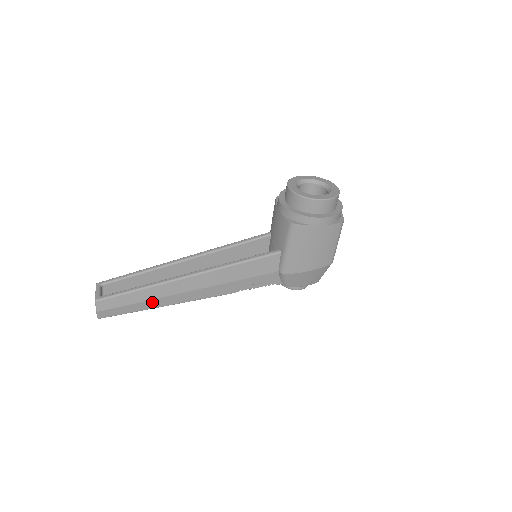
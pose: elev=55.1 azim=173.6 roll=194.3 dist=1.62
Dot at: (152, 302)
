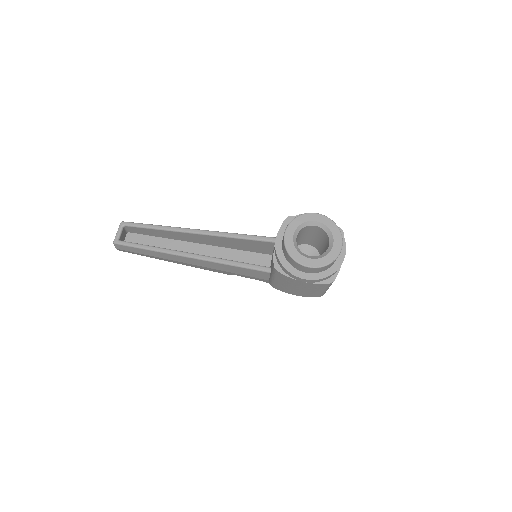
Dot at: (159, 258)
